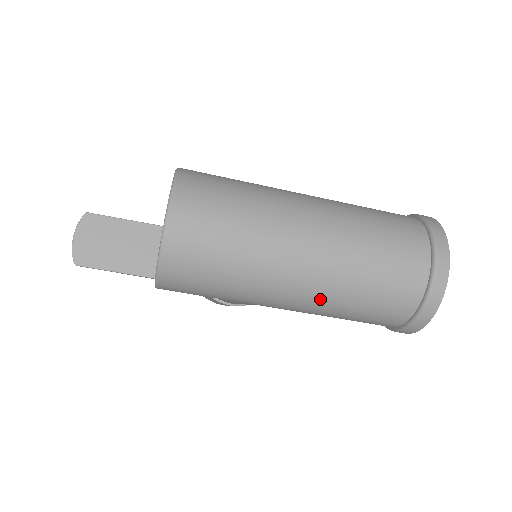
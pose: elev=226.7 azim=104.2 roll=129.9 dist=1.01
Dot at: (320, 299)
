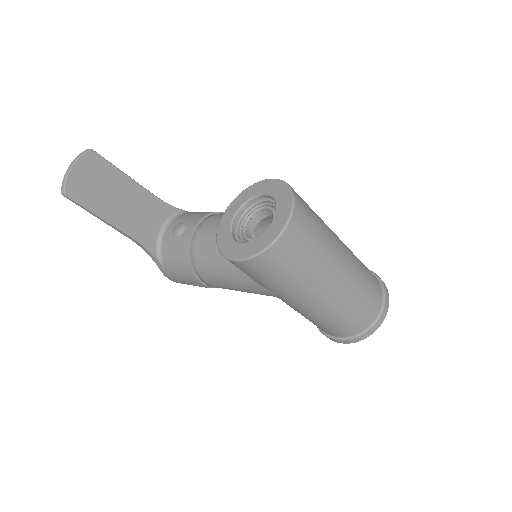
Dot at: (328, 306)
